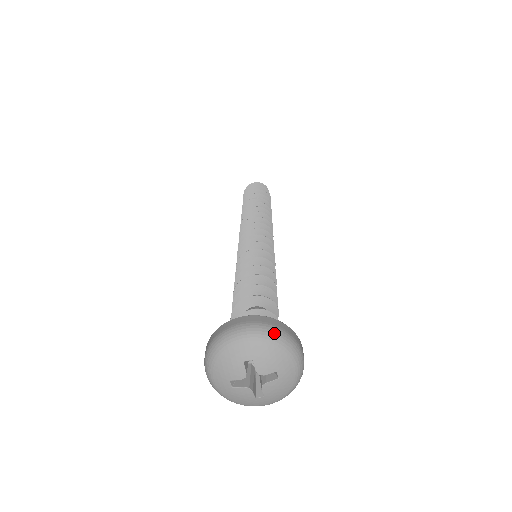
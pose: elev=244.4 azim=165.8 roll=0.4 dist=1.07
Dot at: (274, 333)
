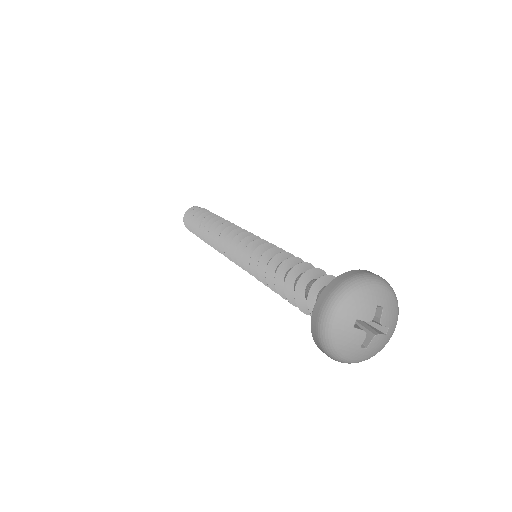
Dot at: (346, 288)
